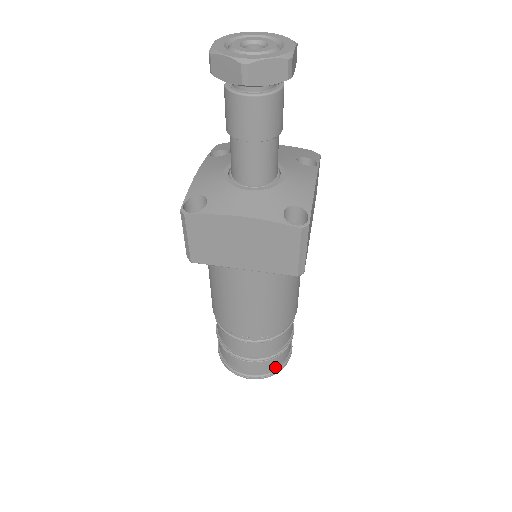
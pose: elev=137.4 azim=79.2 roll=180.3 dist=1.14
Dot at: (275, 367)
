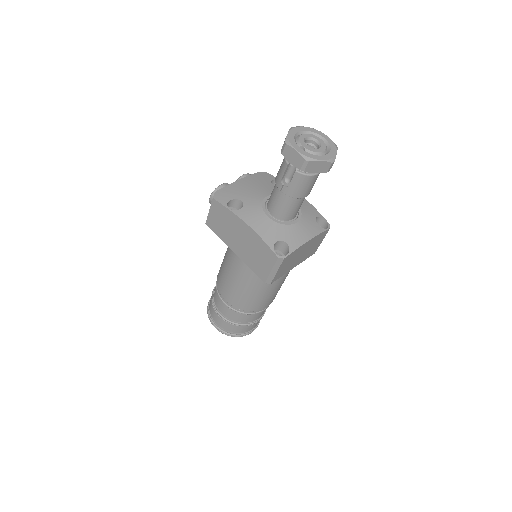
Dot at: occluded
